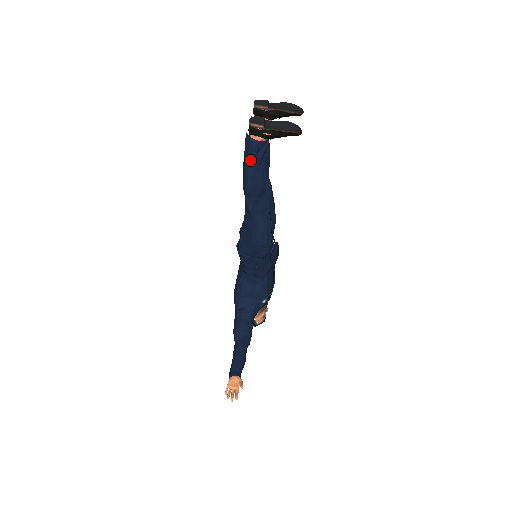
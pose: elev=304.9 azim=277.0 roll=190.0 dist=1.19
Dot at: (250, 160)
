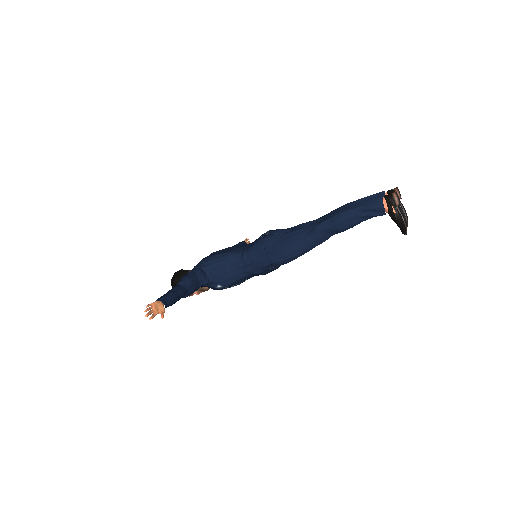
Dot at: (364, 208)
